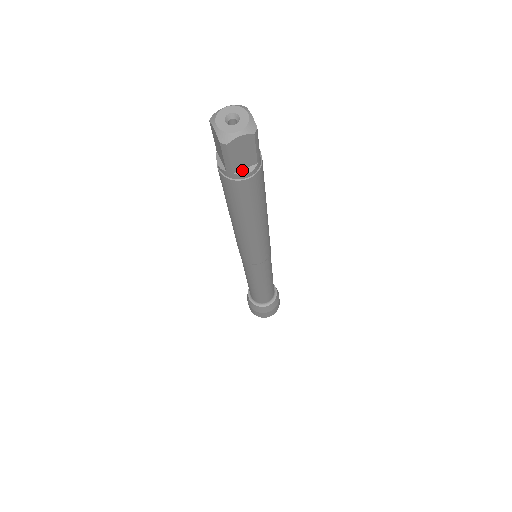
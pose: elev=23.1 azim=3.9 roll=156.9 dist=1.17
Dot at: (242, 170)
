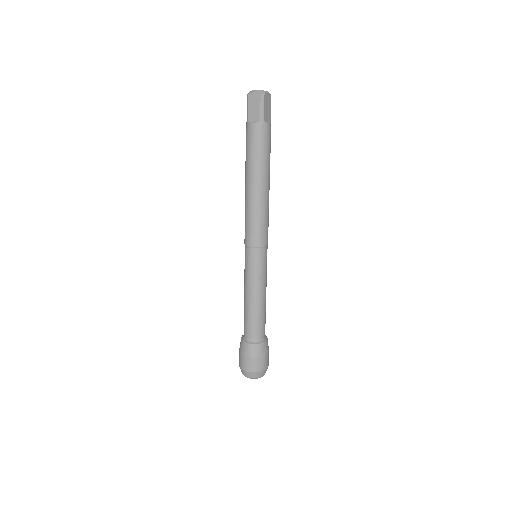
Dot at: (266, 121)
